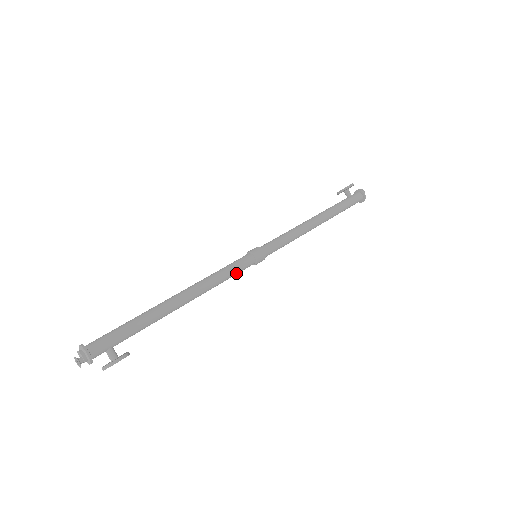
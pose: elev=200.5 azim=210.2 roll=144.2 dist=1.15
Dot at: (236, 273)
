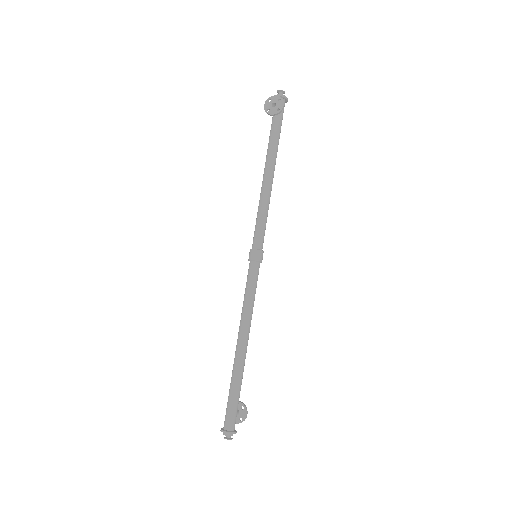
Dot at: (255, 286)
